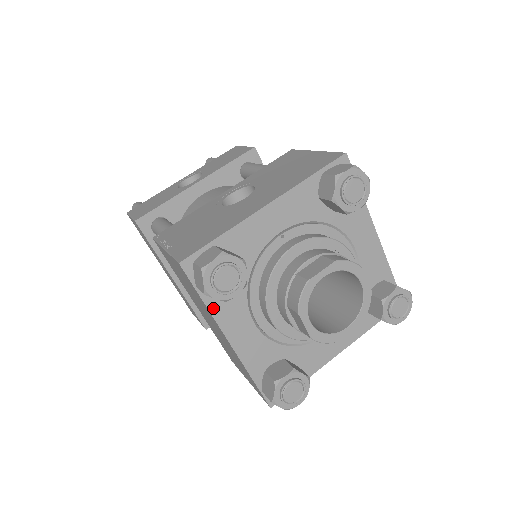
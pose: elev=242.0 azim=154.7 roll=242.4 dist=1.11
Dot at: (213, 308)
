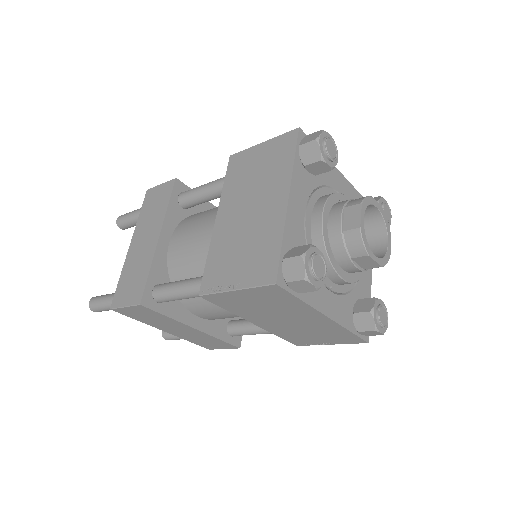
Dot at: (295, 169)
